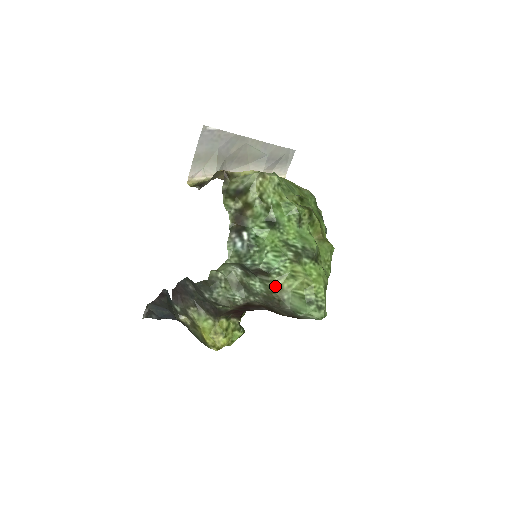
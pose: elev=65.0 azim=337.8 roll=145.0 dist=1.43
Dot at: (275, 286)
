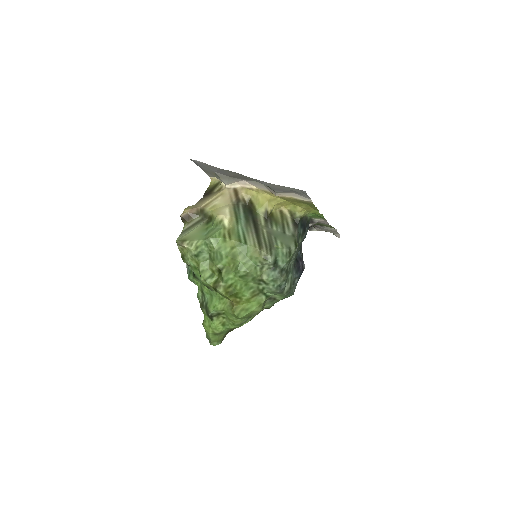
Dot at: occluded
